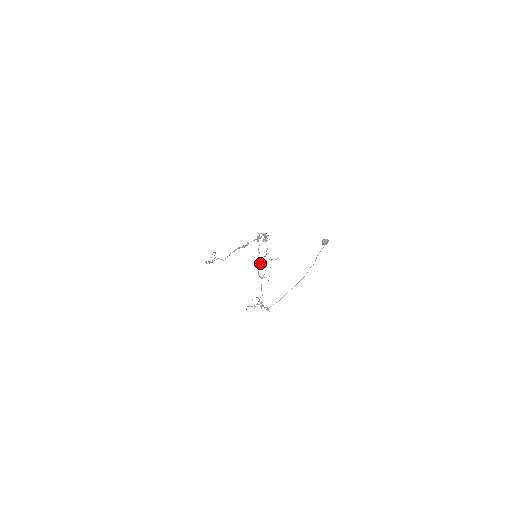
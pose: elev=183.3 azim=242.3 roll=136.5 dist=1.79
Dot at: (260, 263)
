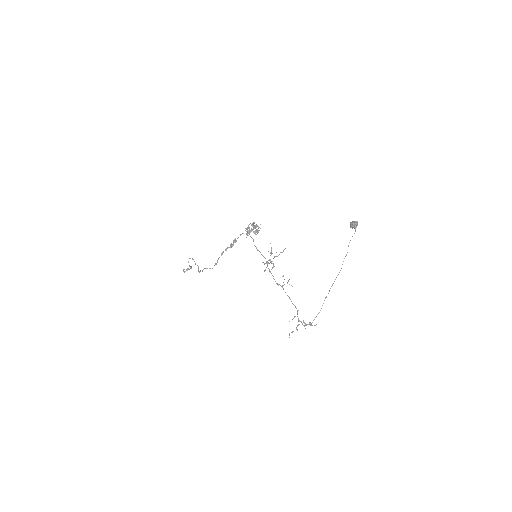
Dot at: (267, 265)
